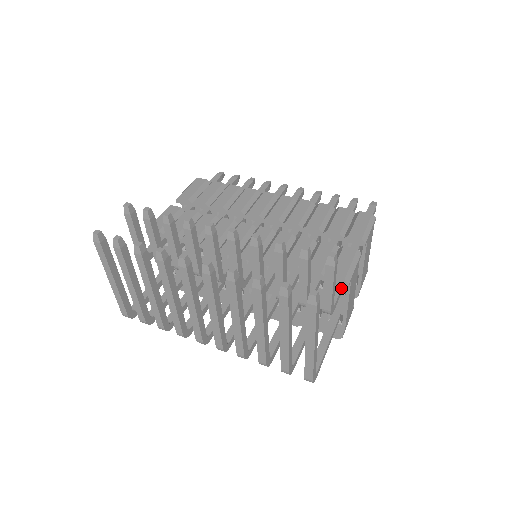
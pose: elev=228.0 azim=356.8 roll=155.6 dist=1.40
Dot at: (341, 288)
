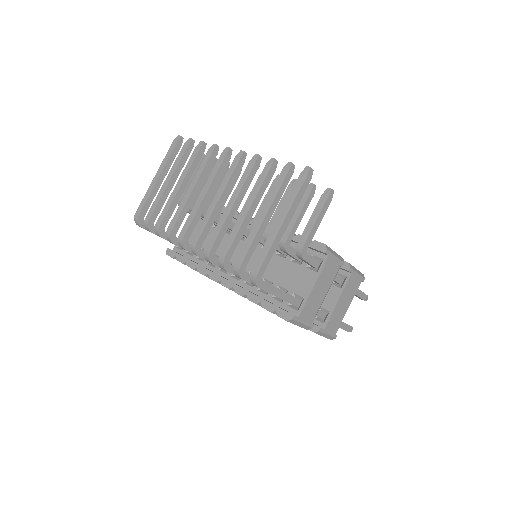
Dot at: (317, 260)
